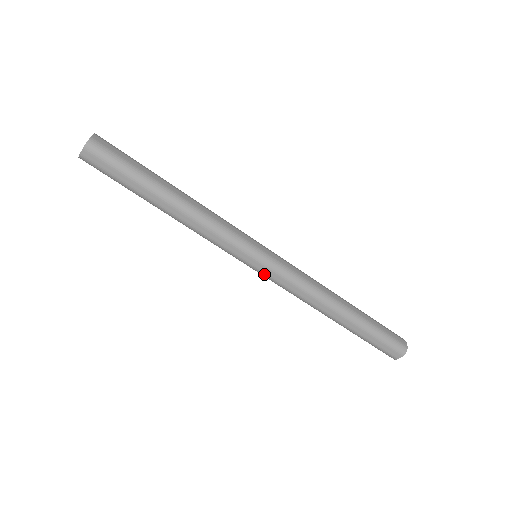
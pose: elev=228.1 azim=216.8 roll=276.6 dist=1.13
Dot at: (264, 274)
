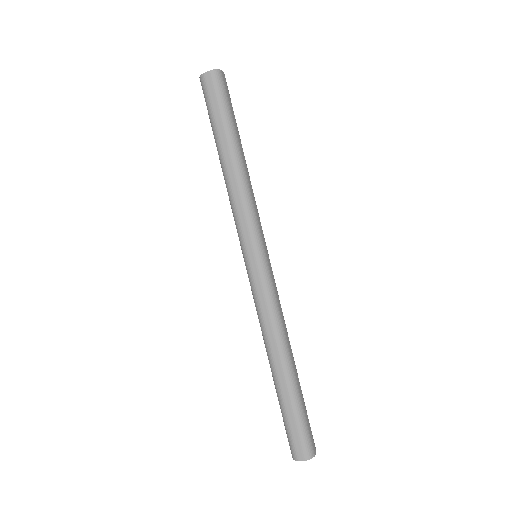
Dot at: (251, 273)
